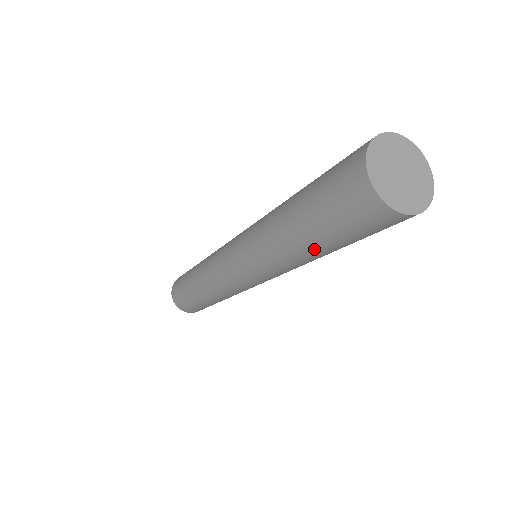
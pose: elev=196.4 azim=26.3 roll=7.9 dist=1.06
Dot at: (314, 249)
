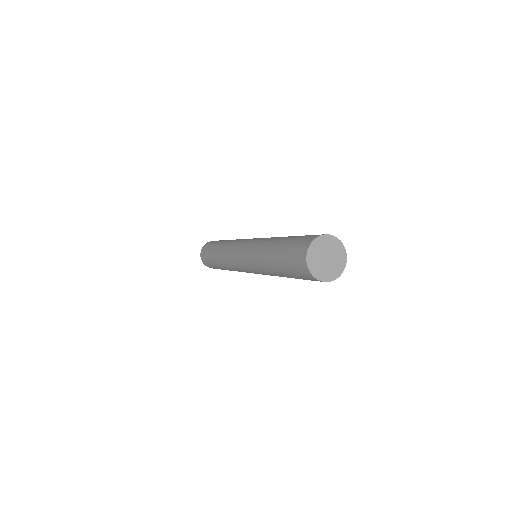
Dot at: occluded
